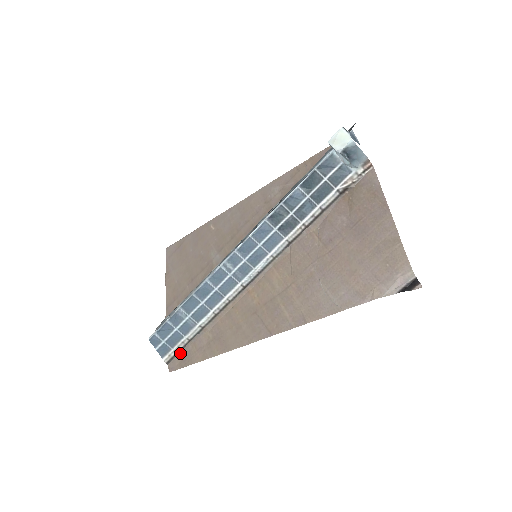
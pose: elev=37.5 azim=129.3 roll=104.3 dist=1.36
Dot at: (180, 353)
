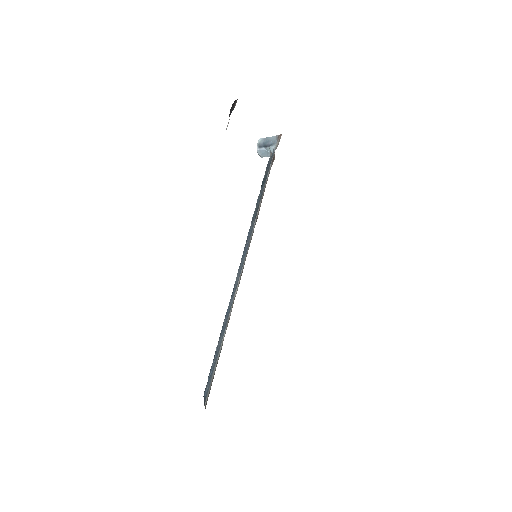
Dot at: occluded
